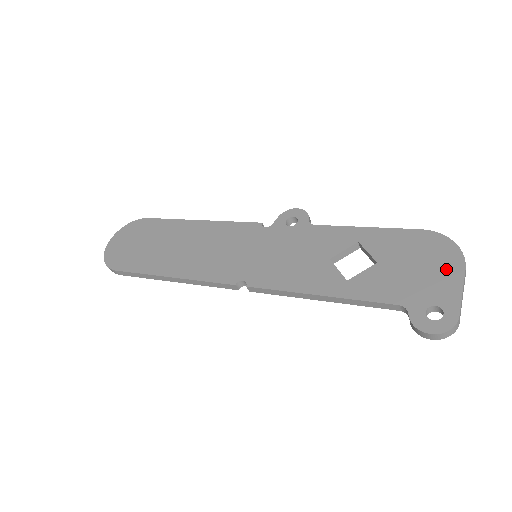
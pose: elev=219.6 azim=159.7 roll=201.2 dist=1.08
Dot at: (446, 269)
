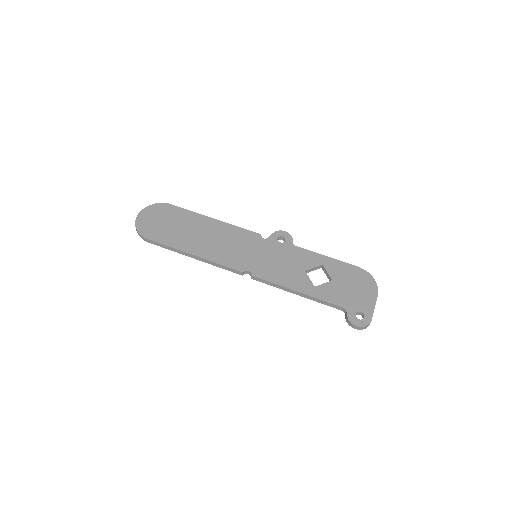
Dot at: (368, 293)
